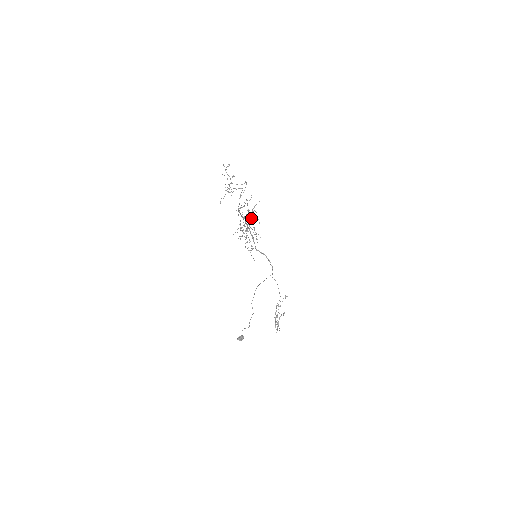
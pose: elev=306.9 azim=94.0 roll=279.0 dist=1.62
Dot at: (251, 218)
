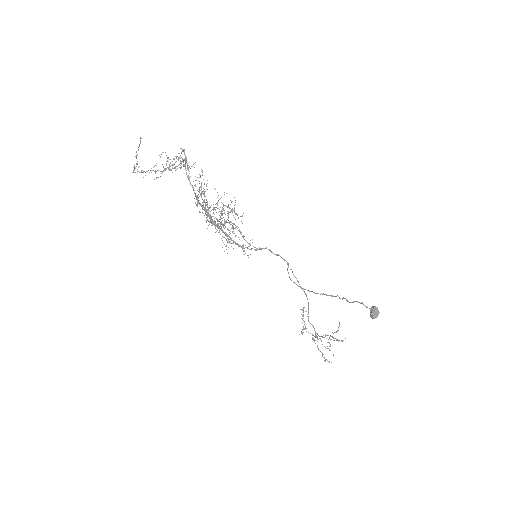
Dot at: occluded
